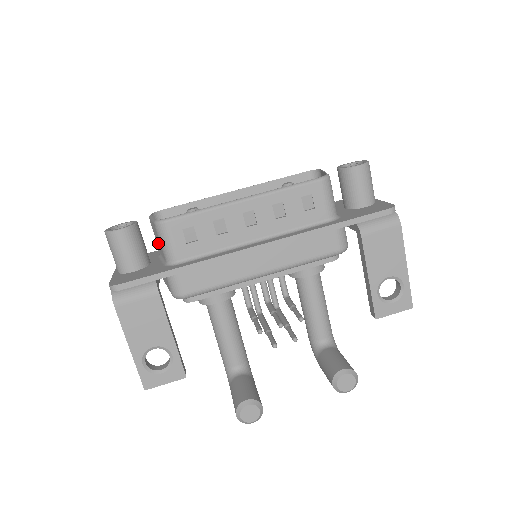
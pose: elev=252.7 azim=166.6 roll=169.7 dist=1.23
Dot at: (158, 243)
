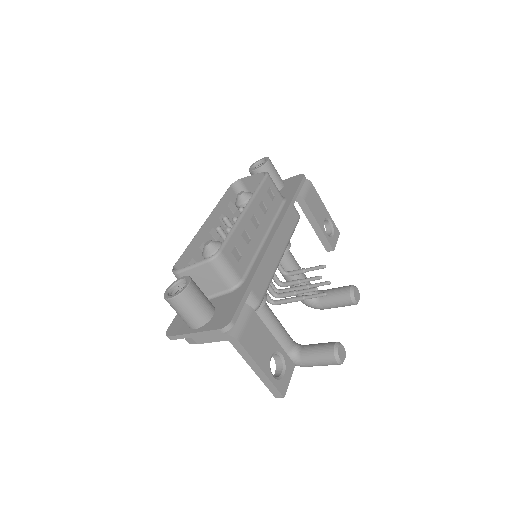
Dot at: (205, 285)
